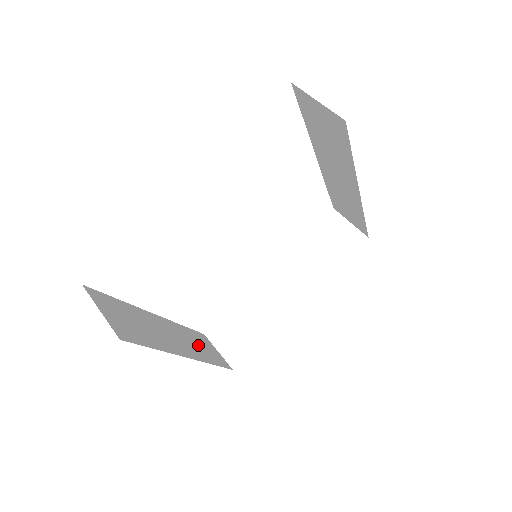
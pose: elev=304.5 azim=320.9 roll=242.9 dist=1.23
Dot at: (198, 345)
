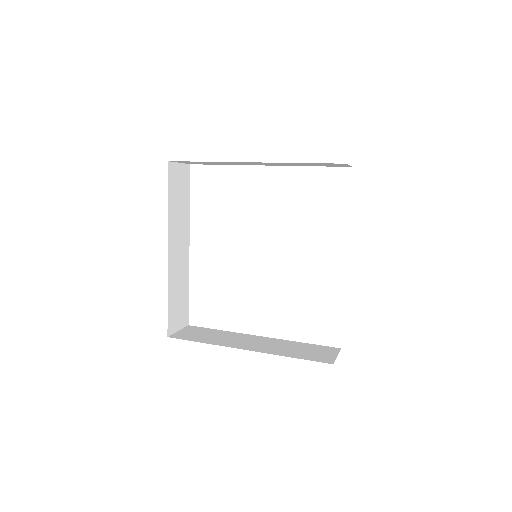
Dot at: (179, 290)
